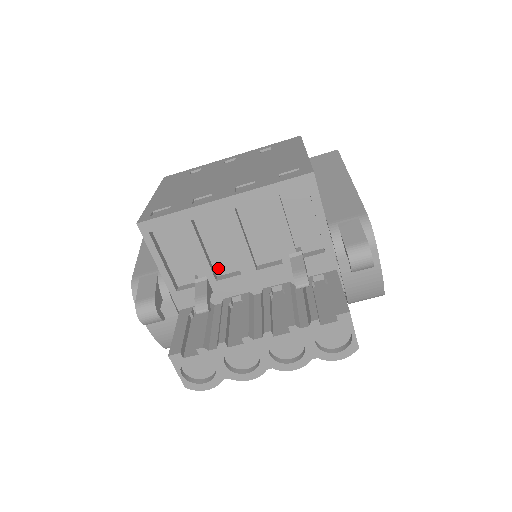
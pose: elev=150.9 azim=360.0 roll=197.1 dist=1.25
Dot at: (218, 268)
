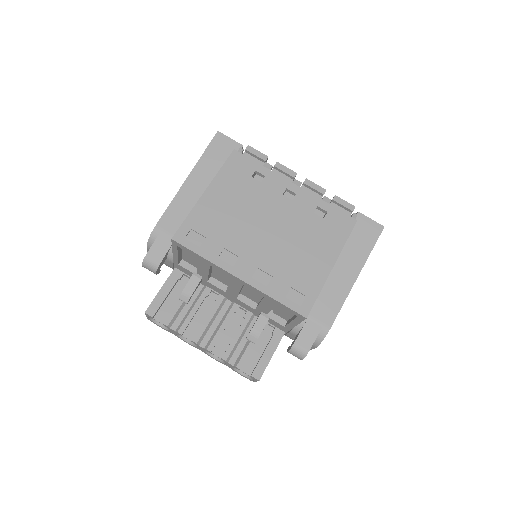
Dot at: (214, 276)
